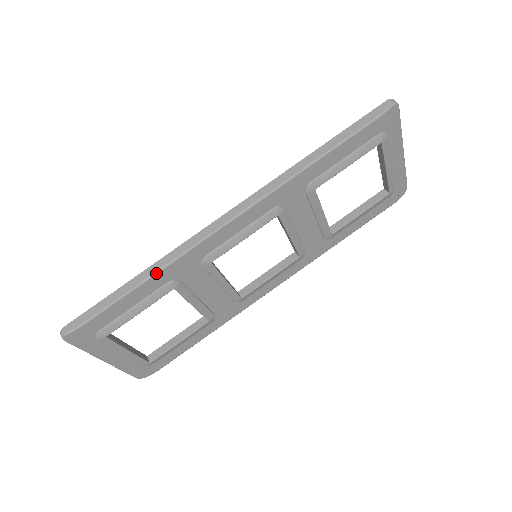
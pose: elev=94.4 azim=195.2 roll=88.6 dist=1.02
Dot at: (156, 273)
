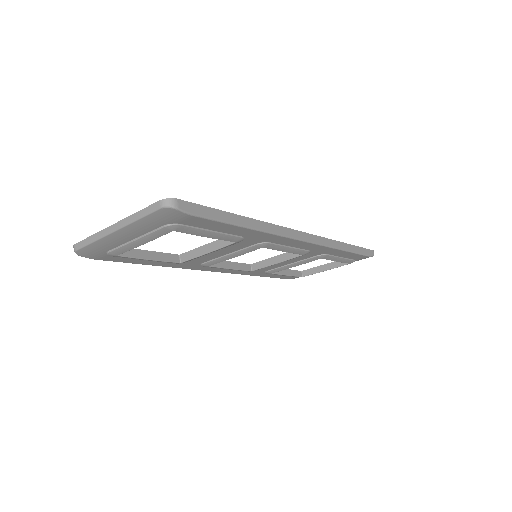
Dot at: (257, 230)
